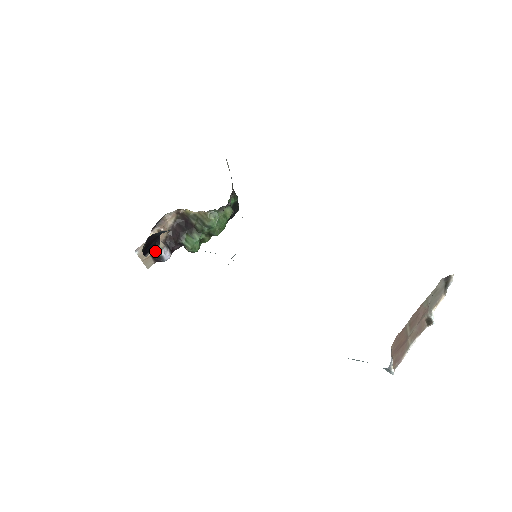
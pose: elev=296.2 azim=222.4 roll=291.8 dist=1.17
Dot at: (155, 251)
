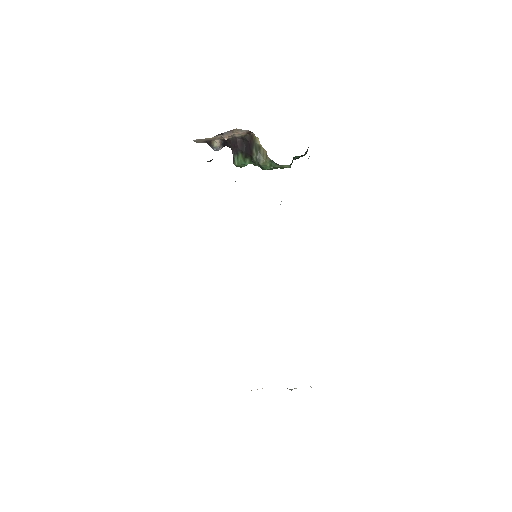
Dot at: (210, 142)
